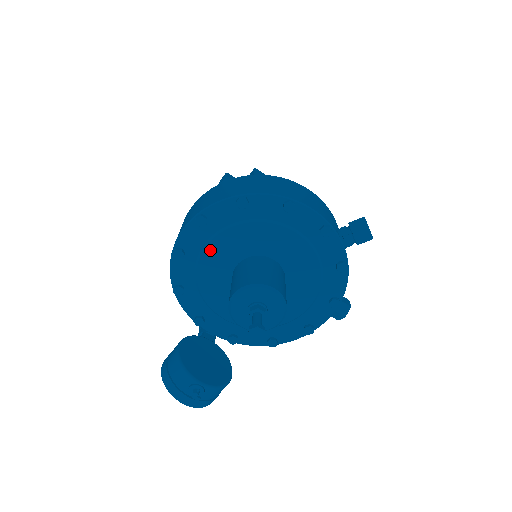
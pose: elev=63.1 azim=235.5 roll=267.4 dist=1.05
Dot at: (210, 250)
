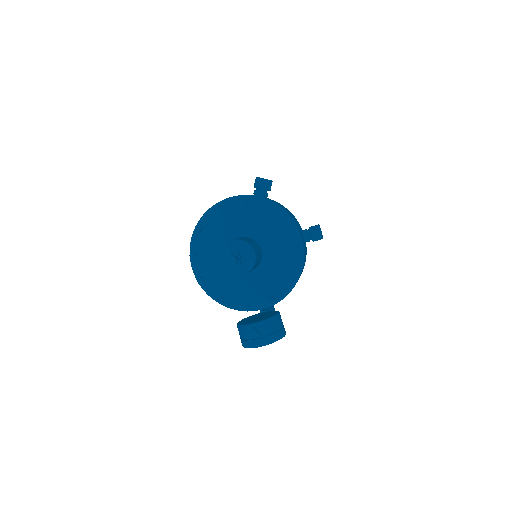
Dot at: (211, 264)
